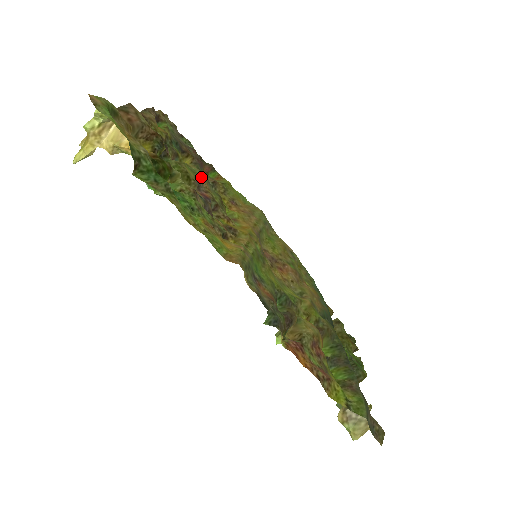
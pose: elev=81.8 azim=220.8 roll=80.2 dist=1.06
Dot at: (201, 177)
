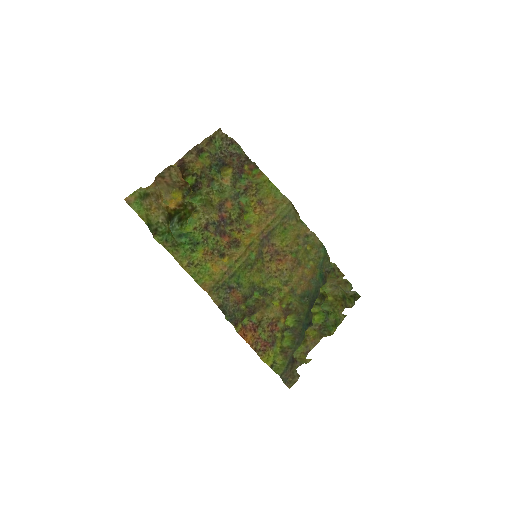
Dot at: (225, 198)
